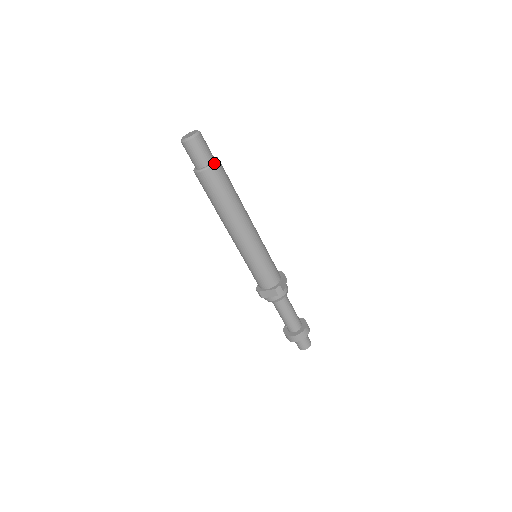
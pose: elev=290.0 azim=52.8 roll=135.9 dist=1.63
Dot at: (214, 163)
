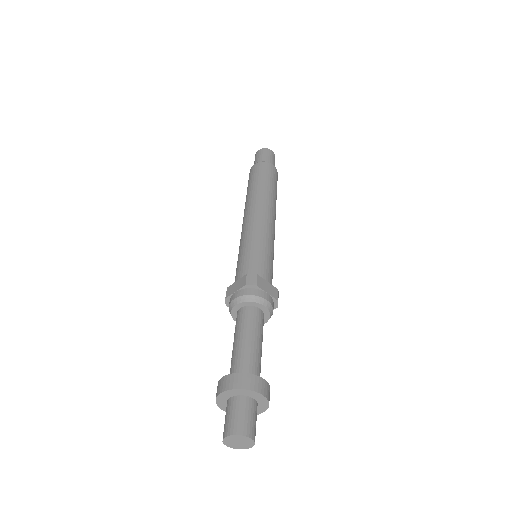
Dot at: occluded
